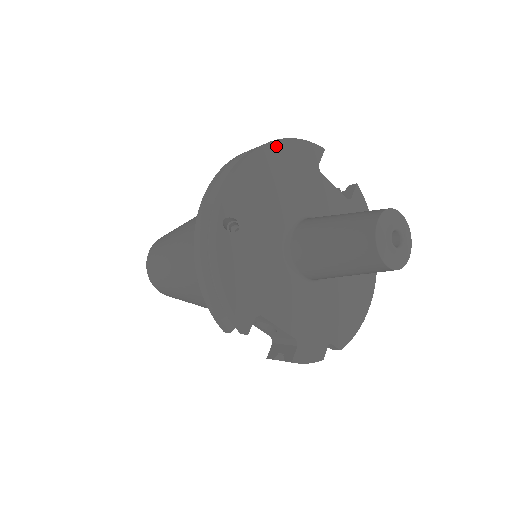
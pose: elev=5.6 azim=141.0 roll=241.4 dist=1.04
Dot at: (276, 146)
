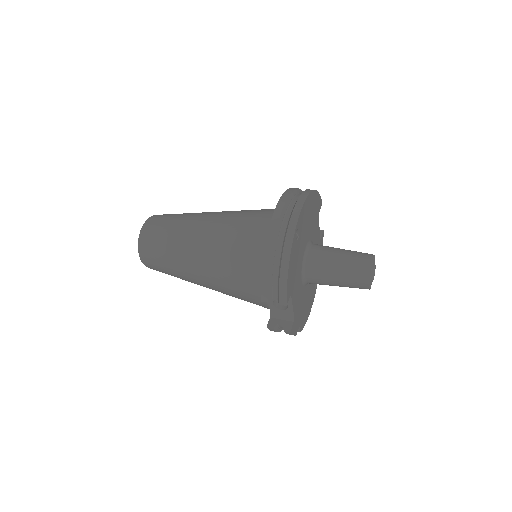
Dot at: (314, 194)
